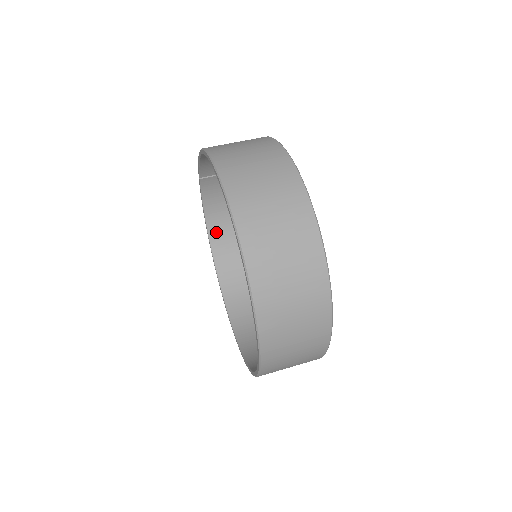
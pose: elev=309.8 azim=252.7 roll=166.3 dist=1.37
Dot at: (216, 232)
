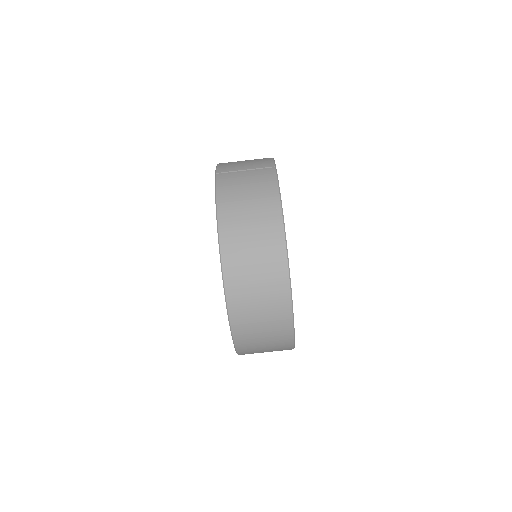
Dot at: occluded
